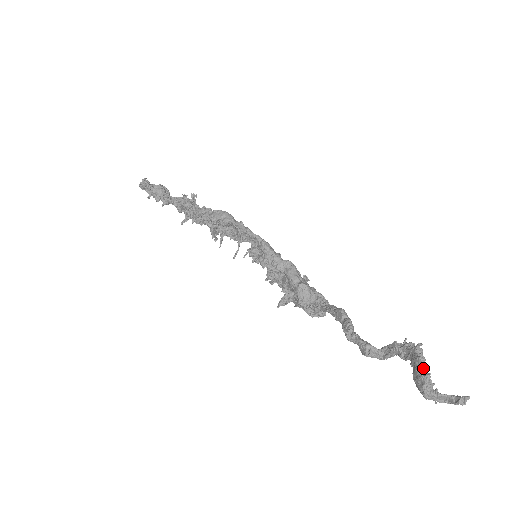
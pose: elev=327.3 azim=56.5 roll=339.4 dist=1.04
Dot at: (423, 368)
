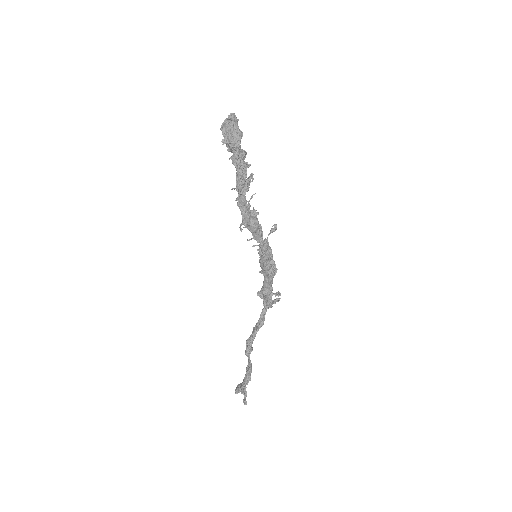
Dot at: (237, 392)
